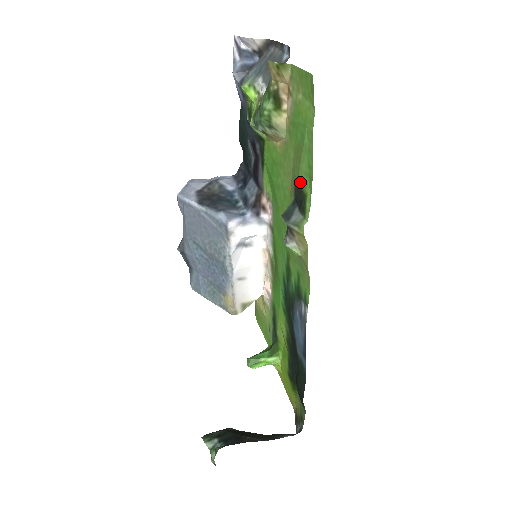
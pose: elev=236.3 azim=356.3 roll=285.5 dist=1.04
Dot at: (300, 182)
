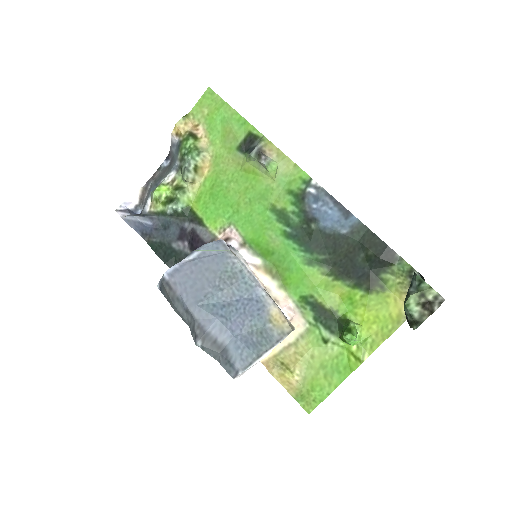
Dot at: (240, 138)
